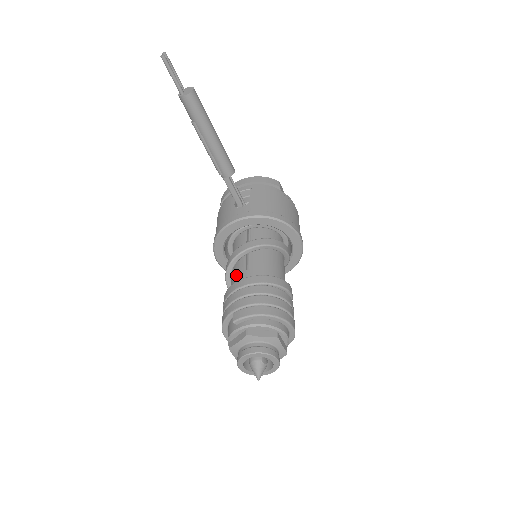
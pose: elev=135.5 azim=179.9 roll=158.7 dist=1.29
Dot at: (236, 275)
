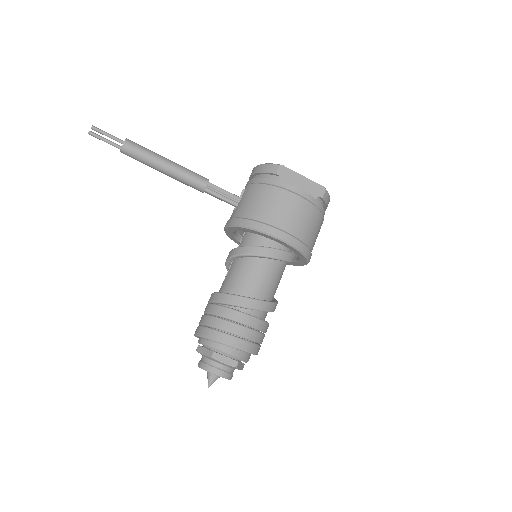
Dot at: occluded
